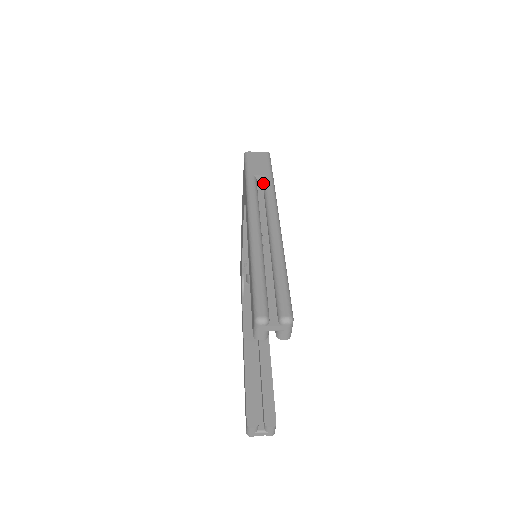
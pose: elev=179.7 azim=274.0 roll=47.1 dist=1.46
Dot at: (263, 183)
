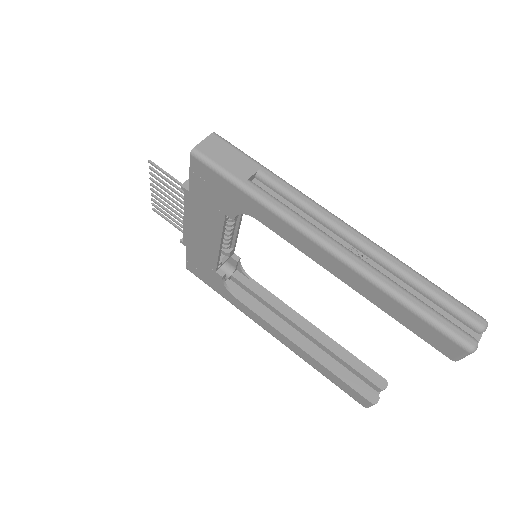
Dot at: (266, 183)
